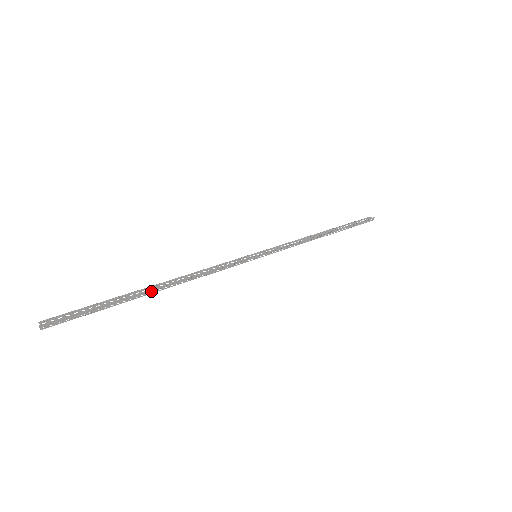
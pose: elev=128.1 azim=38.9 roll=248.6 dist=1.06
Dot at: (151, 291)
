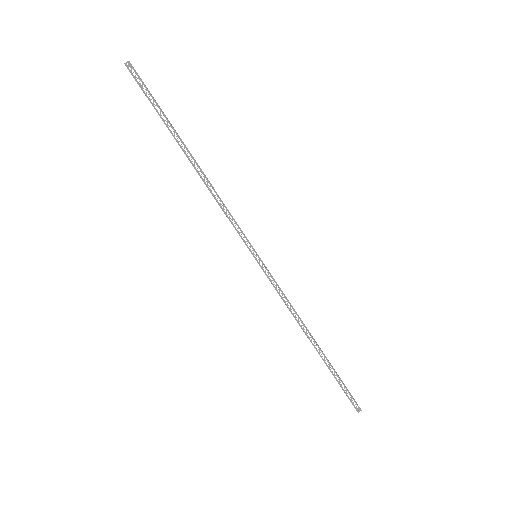
Dot at: (184, 153)
